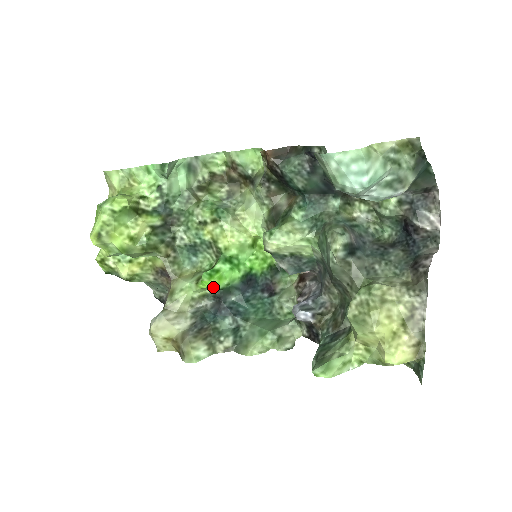
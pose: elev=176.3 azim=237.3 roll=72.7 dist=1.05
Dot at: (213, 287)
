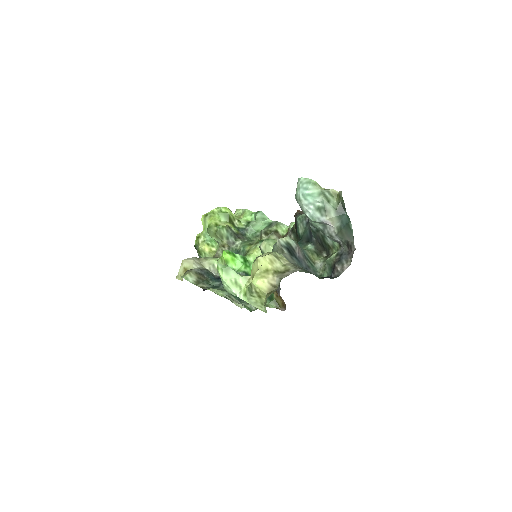
Dot at: (226, 260)
